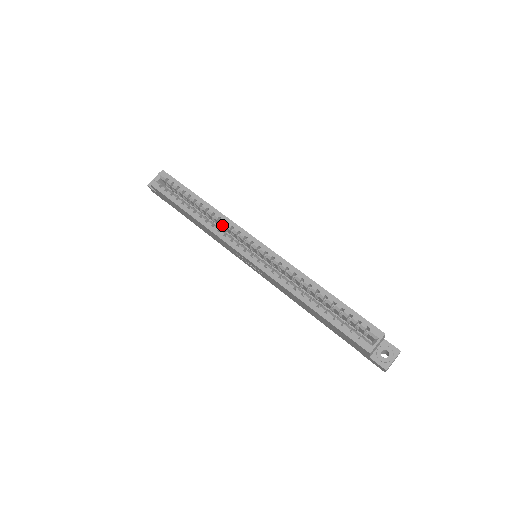
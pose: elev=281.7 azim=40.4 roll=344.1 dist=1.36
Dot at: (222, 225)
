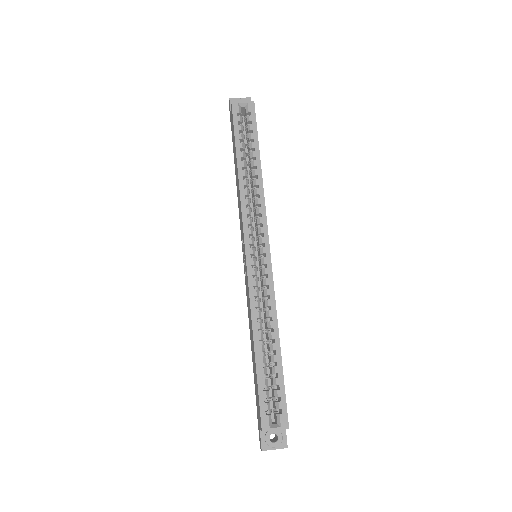
Dot at: (255, 203)
